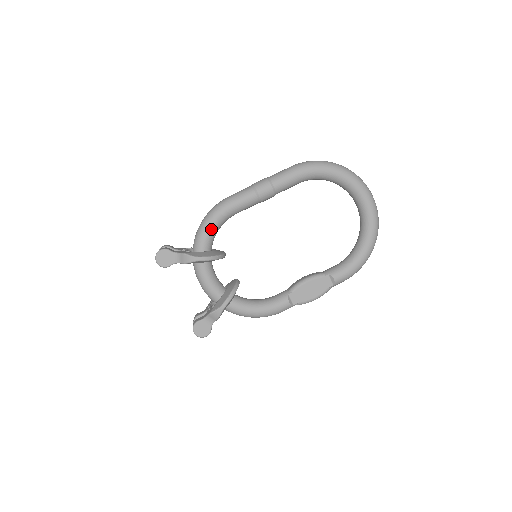
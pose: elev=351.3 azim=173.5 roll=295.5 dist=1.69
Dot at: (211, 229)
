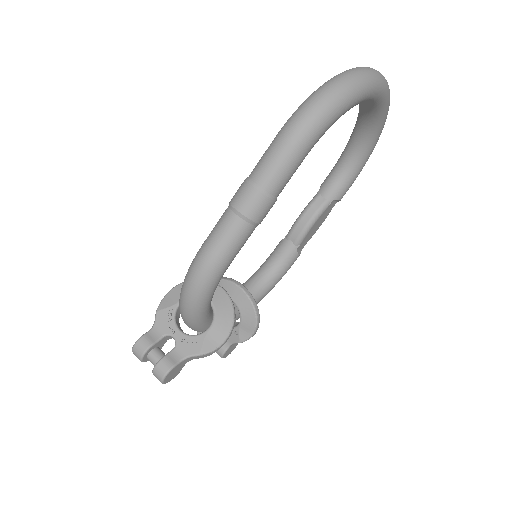
Dot at: (209, 303)
